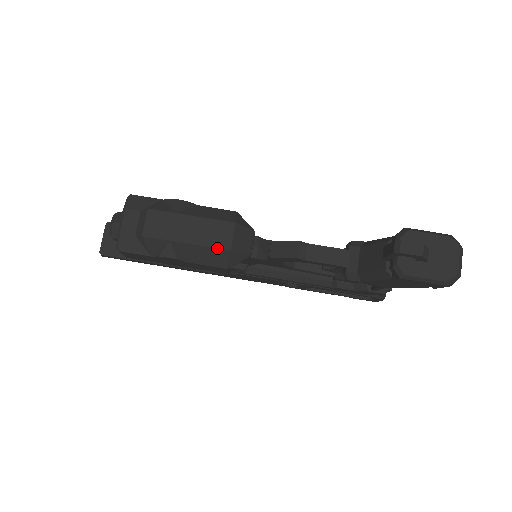
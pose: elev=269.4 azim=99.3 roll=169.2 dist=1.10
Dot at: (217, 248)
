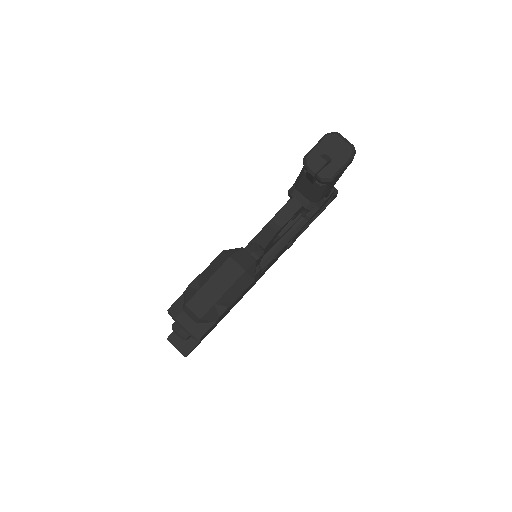
Dot at: (238, 278)
